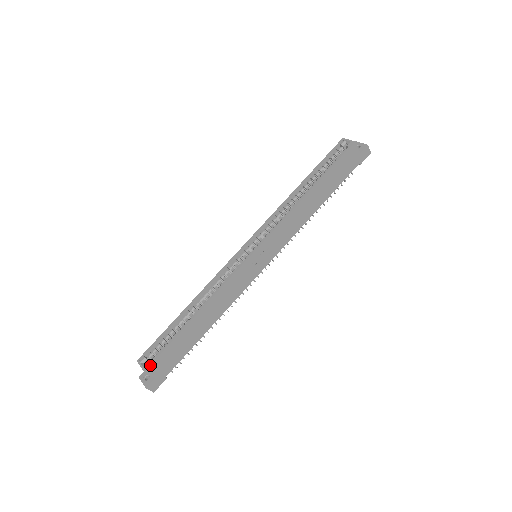
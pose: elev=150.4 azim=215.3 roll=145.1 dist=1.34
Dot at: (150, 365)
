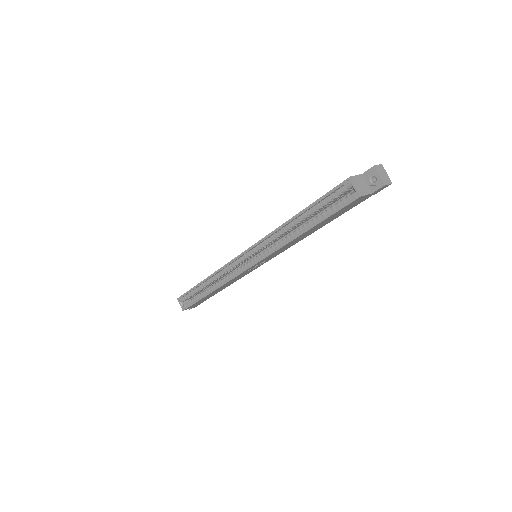
Dot at: occluded
